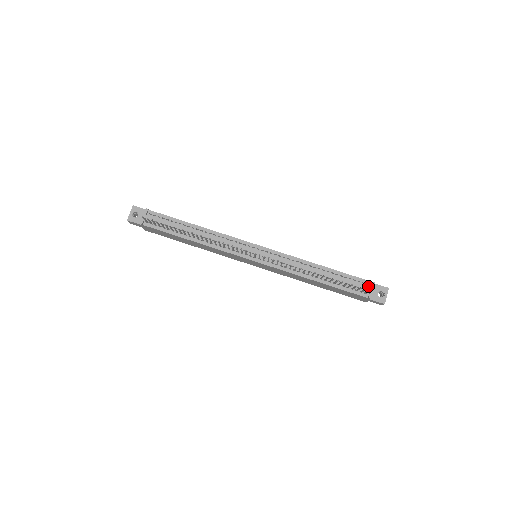
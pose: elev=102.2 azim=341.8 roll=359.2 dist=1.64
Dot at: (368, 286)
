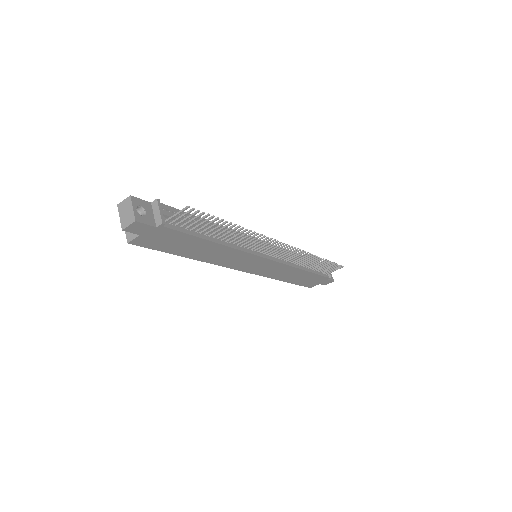
Dot at: occluded
